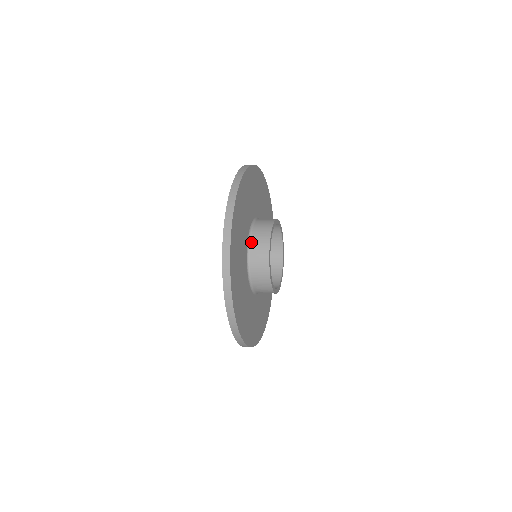
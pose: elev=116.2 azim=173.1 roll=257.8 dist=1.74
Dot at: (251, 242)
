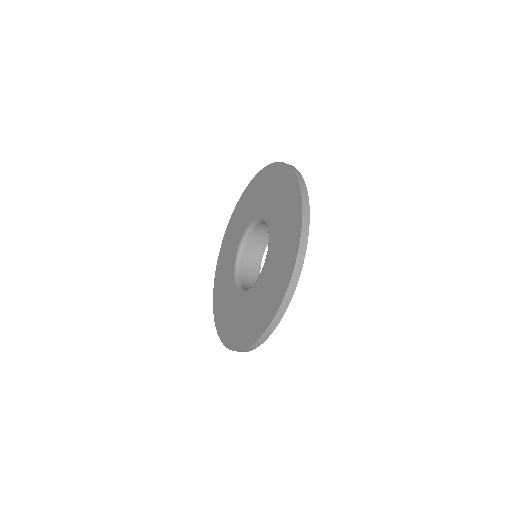
Dot at: occluded
